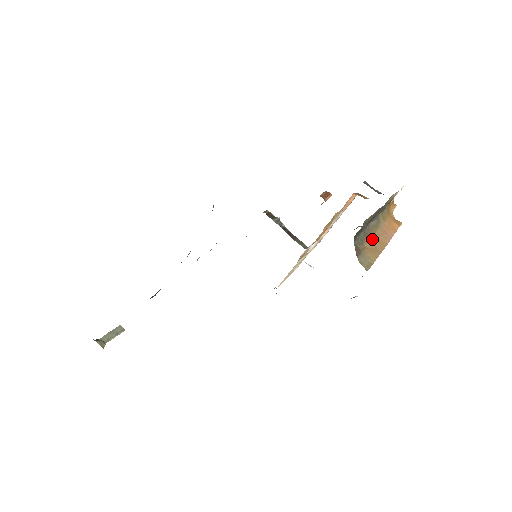
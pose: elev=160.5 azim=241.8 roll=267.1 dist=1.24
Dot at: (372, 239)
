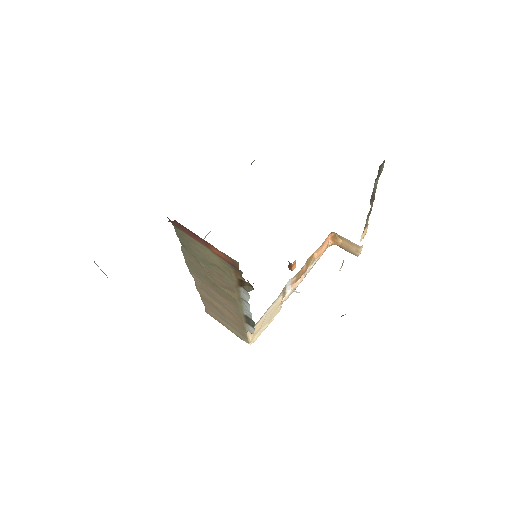
Dot at: occluded
